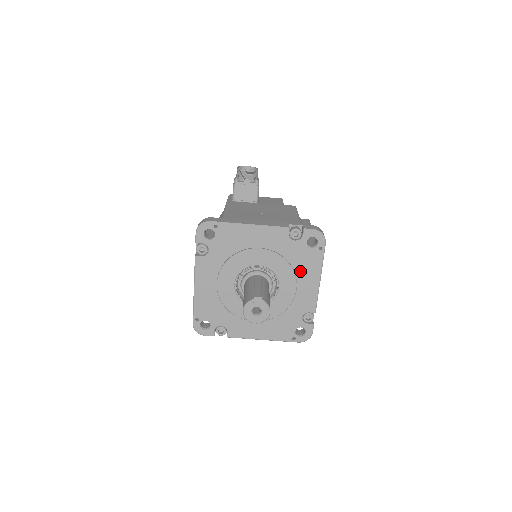
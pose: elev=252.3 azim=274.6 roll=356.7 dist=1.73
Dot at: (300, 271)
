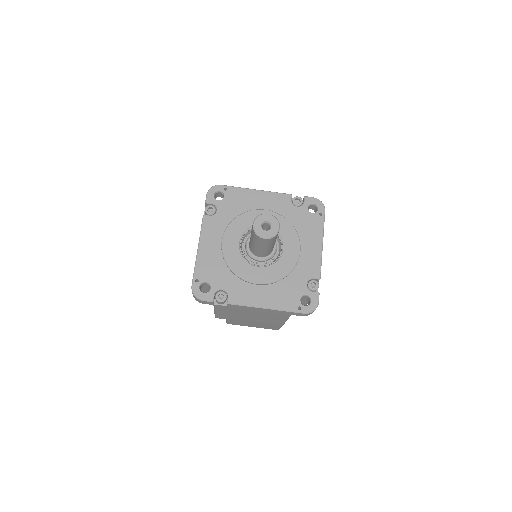
Dot at: (303, 234)
